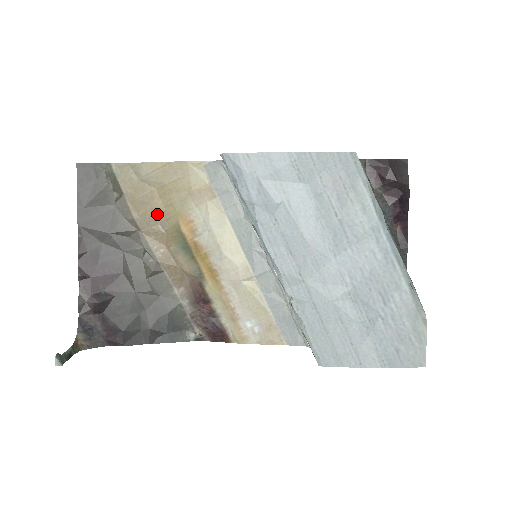
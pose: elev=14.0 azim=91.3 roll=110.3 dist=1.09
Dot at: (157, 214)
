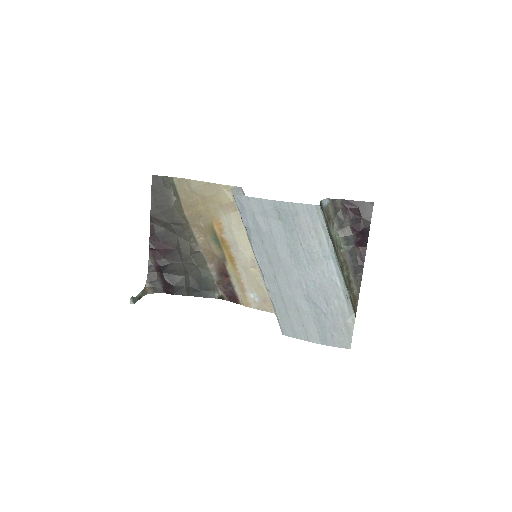
Dot at: (200, 215)
